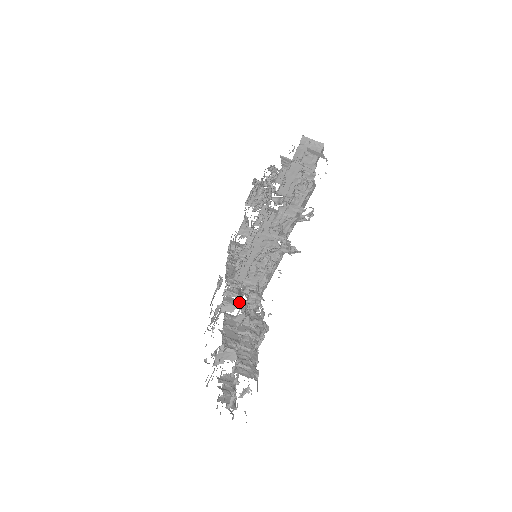
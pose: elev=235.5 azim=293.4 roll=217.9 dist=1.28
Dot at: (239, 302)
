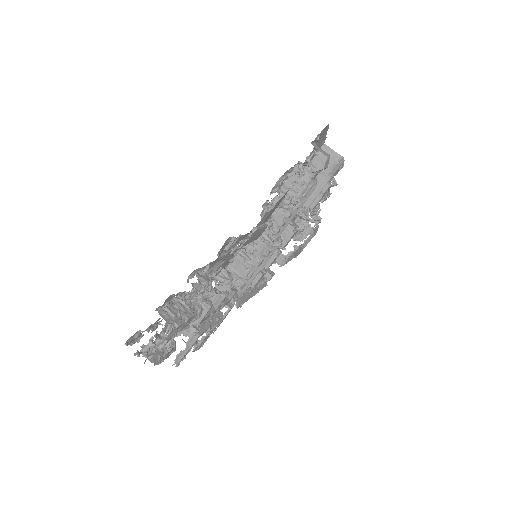
Dot at: (232, 304)
